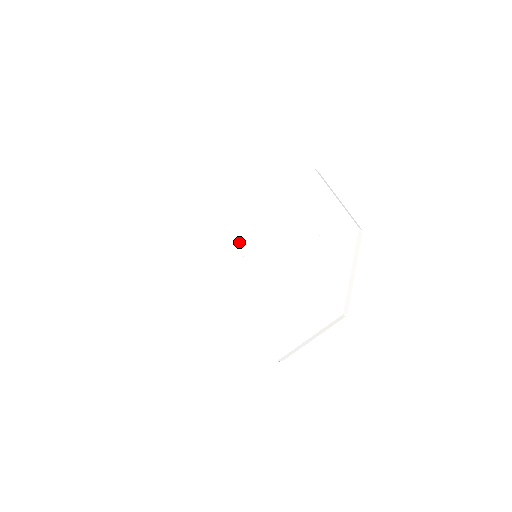
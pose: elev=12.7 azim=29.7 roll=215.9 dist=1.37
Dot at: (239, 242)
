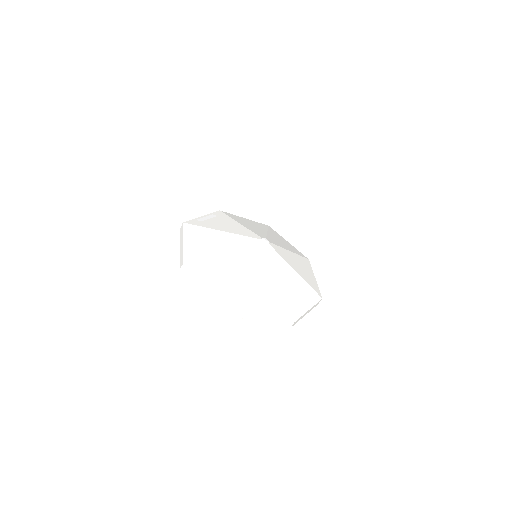
Dot at: (263, 237)
